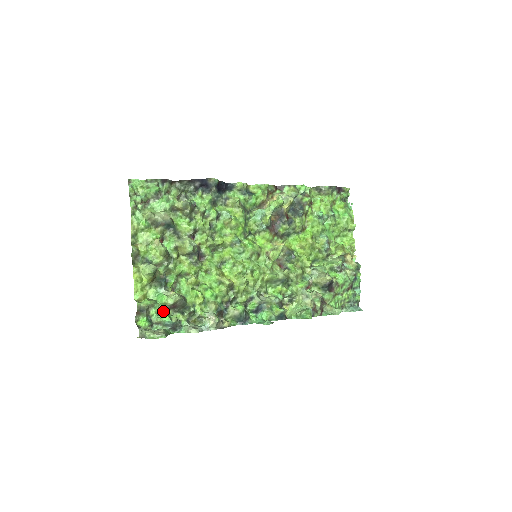
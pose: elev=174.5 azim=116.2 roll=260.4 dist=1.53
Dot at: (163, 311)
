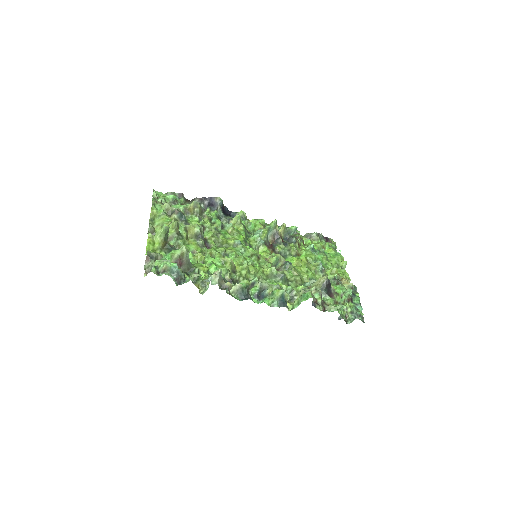
Dot at: occluded
